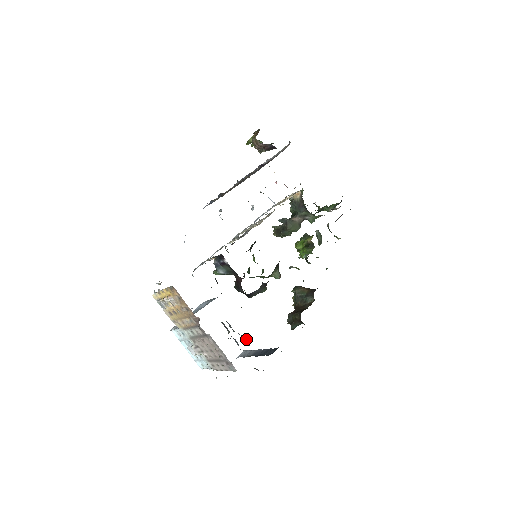
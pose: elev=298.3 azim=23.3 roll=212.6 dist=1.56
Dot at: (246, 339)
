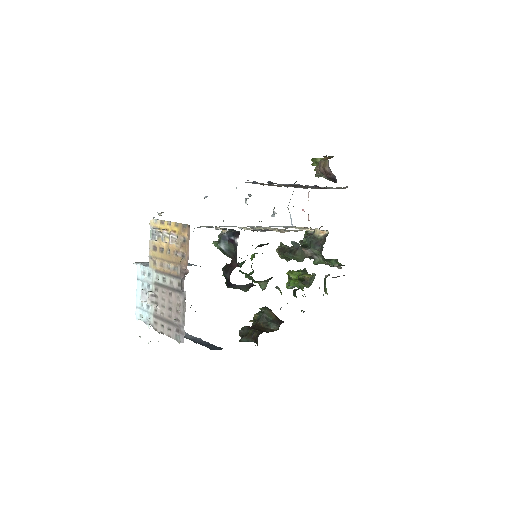
Dot at: occluded
